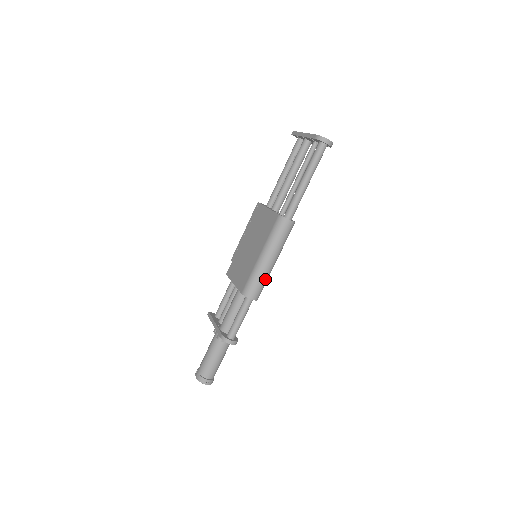
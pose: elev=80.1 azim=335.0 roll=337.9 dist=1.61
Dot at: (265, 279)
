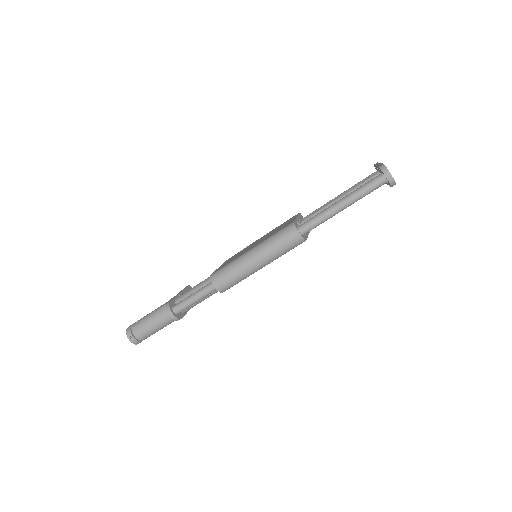
Dot at: (239, 275)
